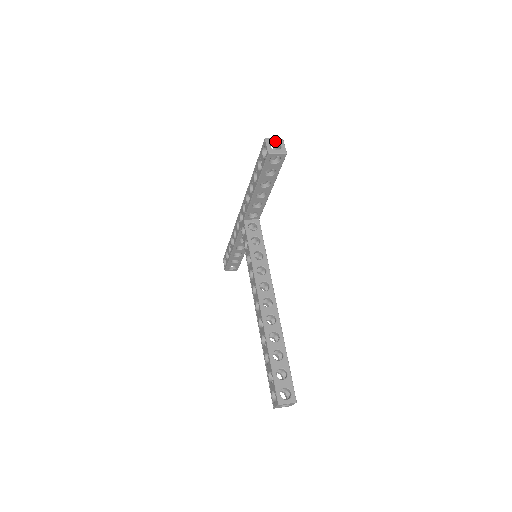
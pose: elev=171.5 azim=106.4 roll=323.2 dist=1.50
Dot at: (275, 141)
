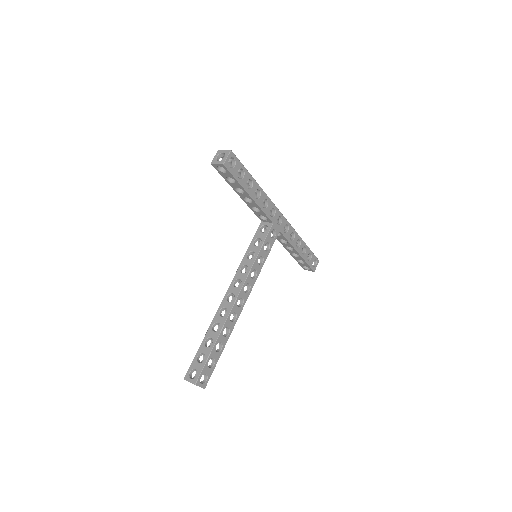
Dot at: (223, 152)
